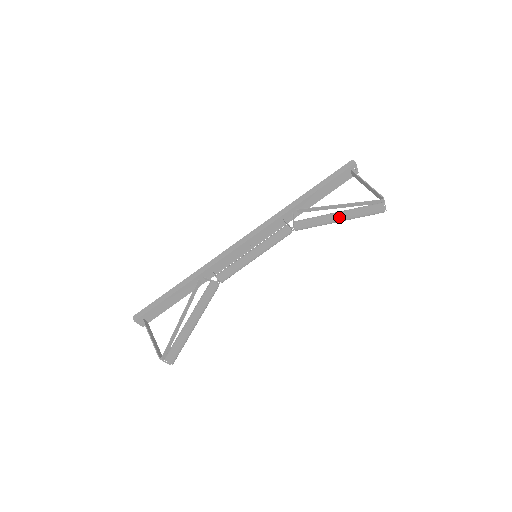
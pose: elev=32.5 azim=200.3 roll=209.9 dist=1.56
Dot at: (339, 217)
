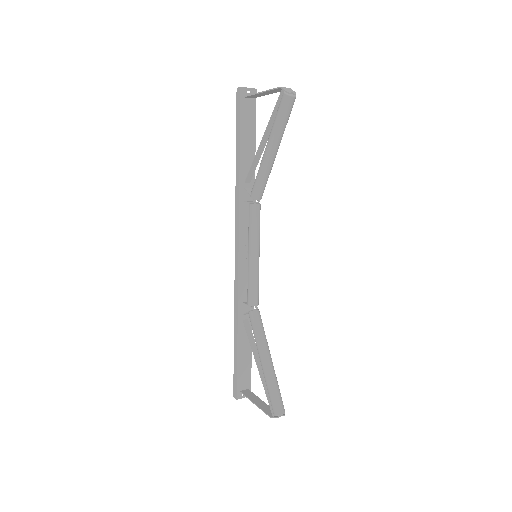
Dot at: (270, 150)
